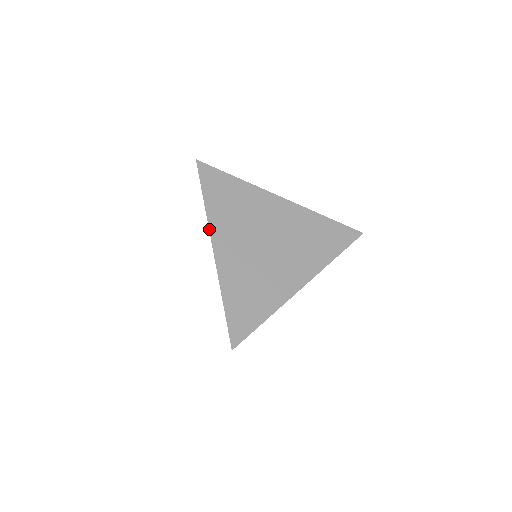
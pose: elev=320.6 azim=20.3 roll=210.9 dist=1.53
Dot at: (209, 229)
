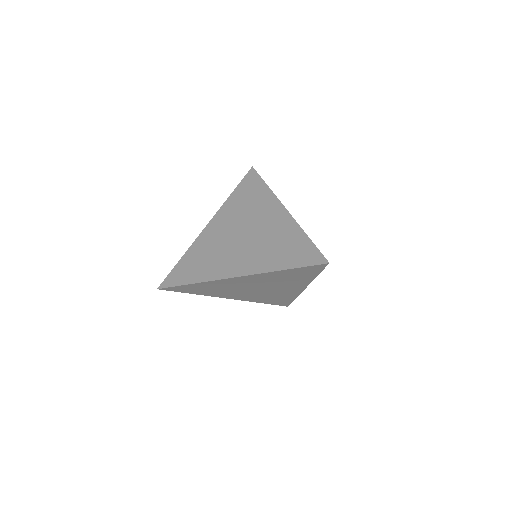
Dot at: occluded
